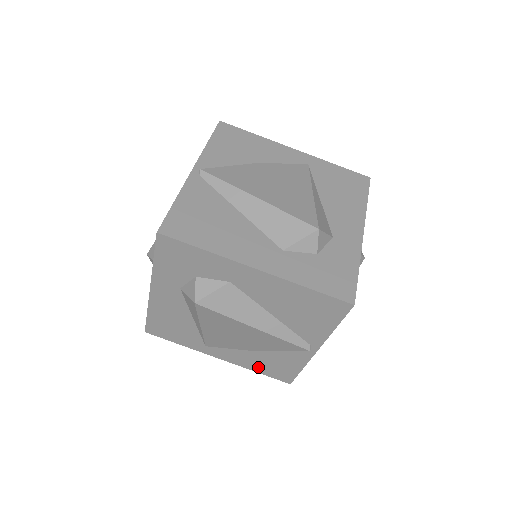
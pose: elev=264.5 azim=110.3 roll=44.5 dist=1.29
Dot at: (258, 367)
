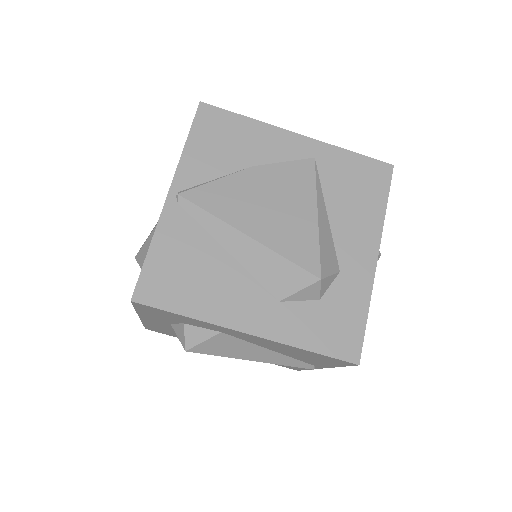
Dot at: occluded
